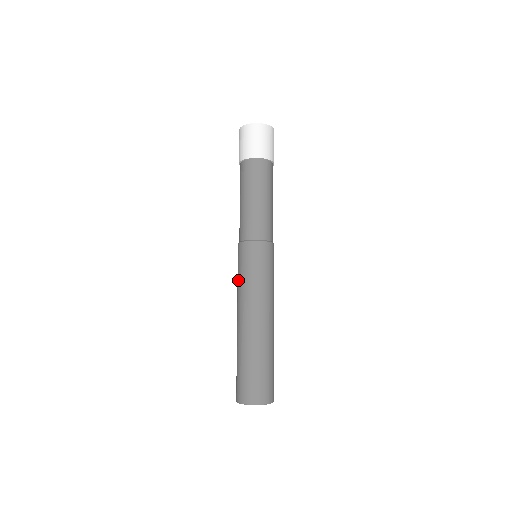
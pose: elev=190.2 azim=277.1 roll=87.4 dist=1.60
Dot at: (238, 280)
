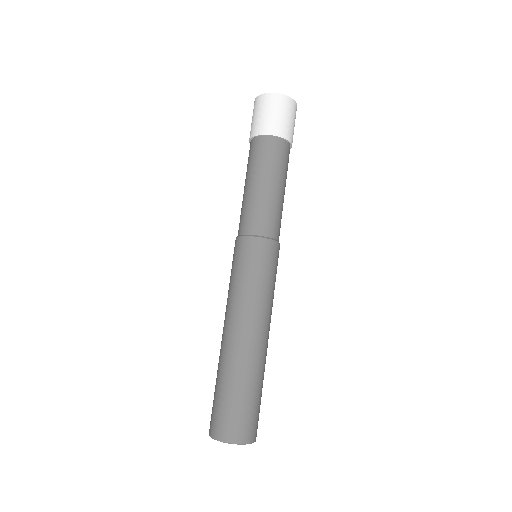
Dot at: (233, 283)
